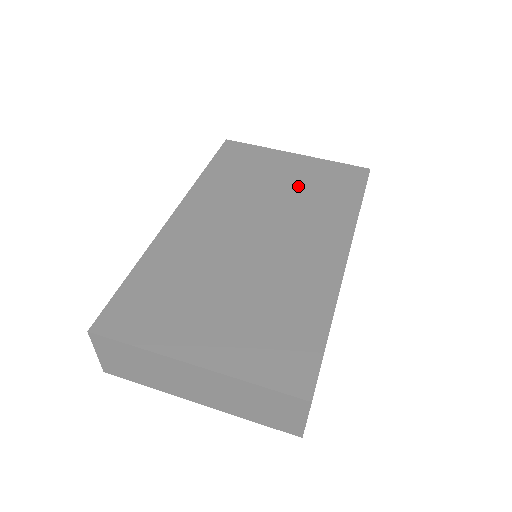
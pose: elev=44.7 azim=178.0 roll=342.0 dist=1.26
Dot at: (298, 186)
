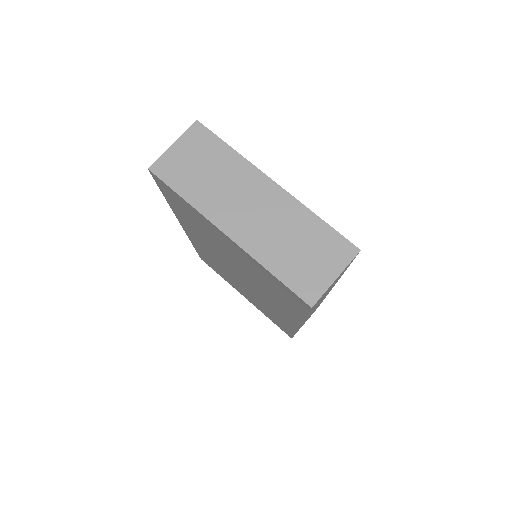
Dot at: occluded
